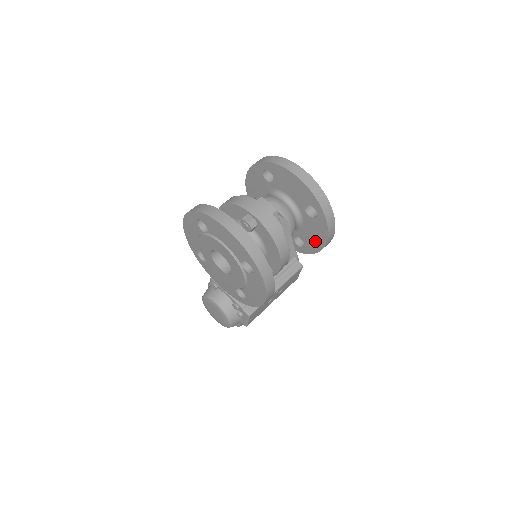
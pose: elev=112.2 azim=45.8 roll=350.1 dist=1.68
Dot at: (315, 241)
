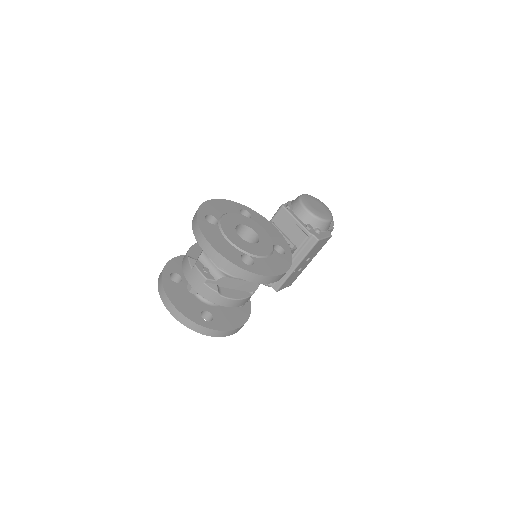
Dot at: occluded
